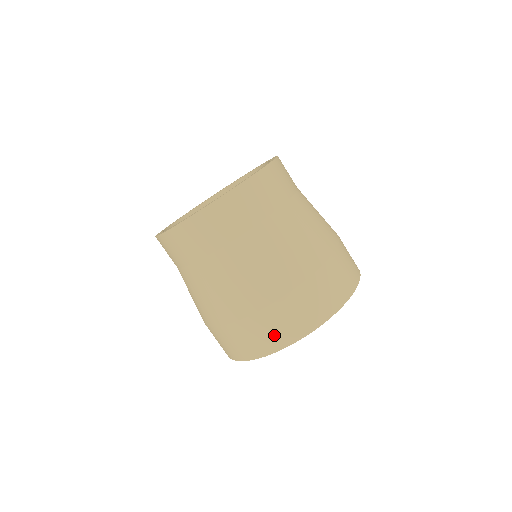
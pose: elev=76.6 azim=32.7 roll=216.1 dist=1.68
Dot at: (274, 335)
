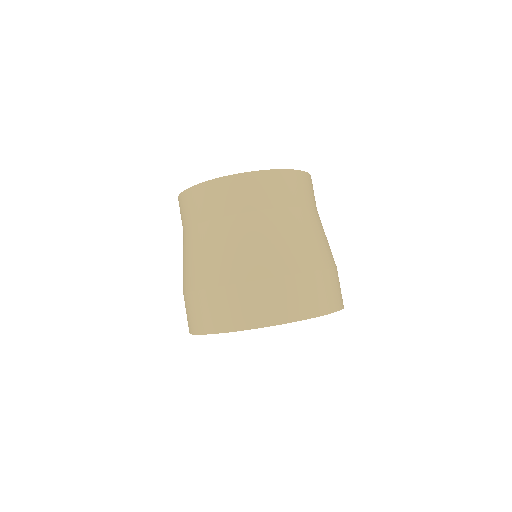
Dot at: (279, 307)
